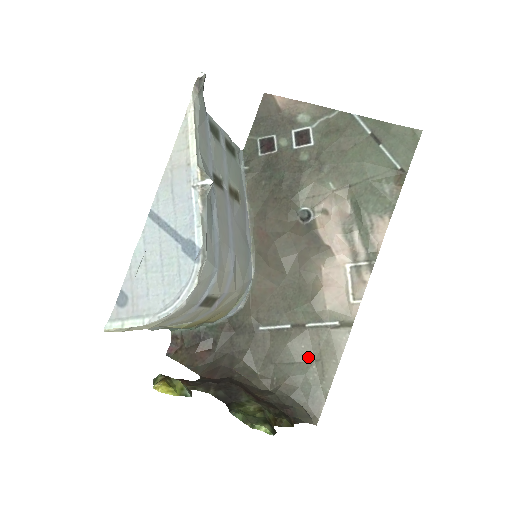
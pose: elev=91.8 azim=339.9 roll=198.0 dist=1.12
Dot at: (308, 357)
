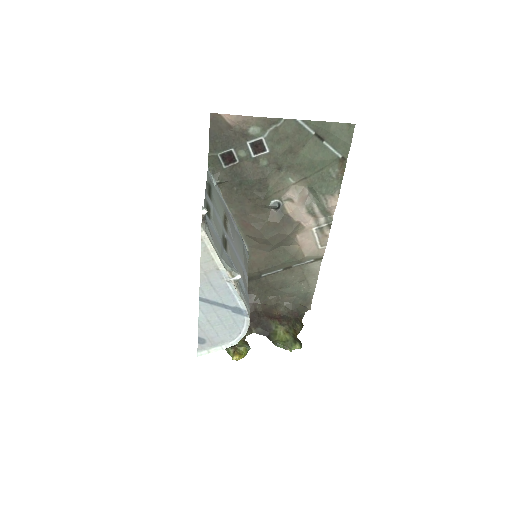
Dot at: (298, 281)
